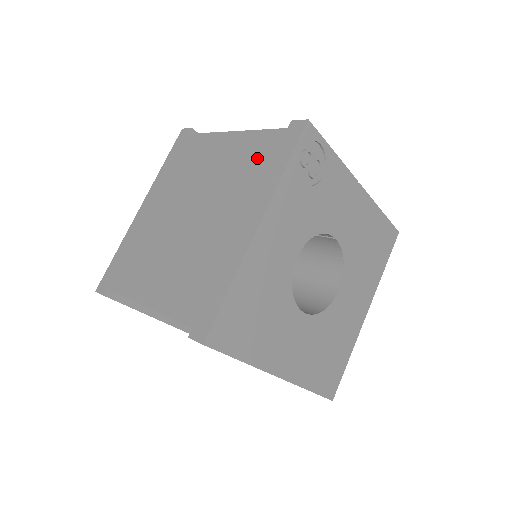
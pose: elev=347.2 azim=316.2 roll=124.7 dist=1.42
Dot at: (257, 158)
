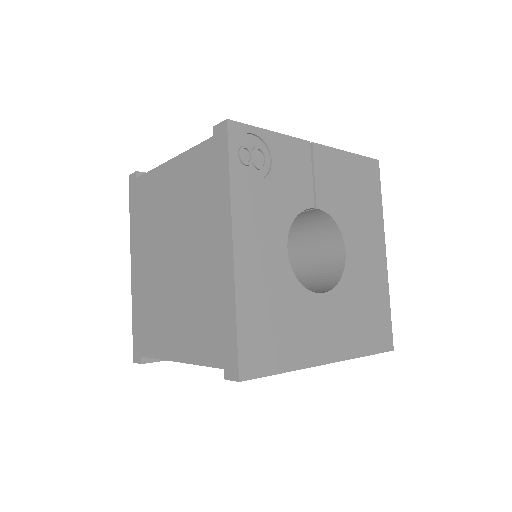
Dot at: (201, 179)
